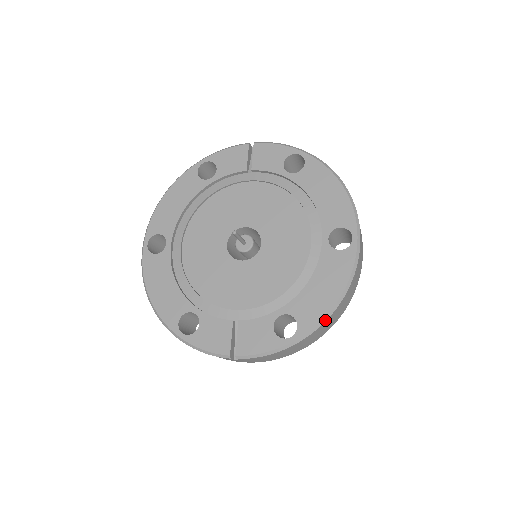
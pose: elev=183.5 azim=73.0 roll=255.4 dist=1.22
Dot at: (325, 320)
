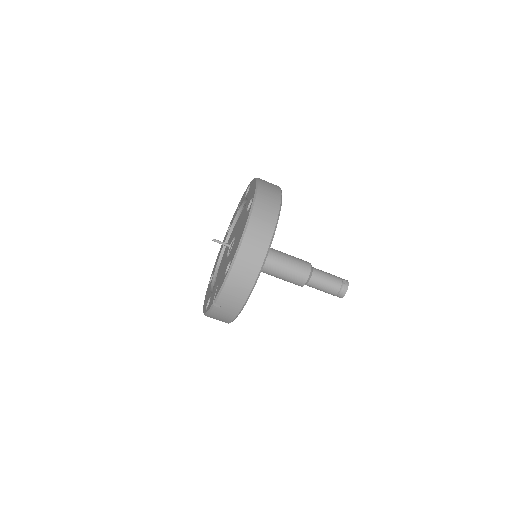
Dot at: (238, 249)
